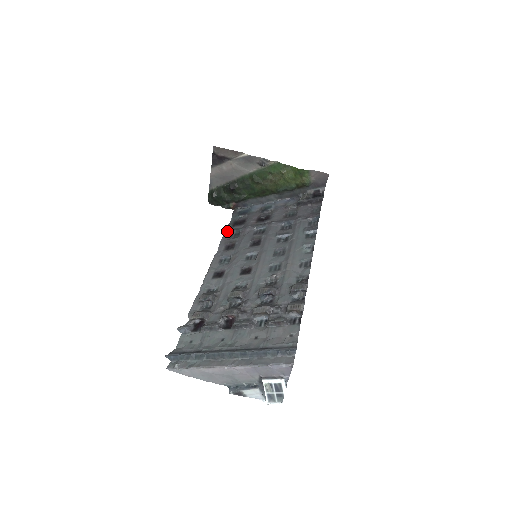
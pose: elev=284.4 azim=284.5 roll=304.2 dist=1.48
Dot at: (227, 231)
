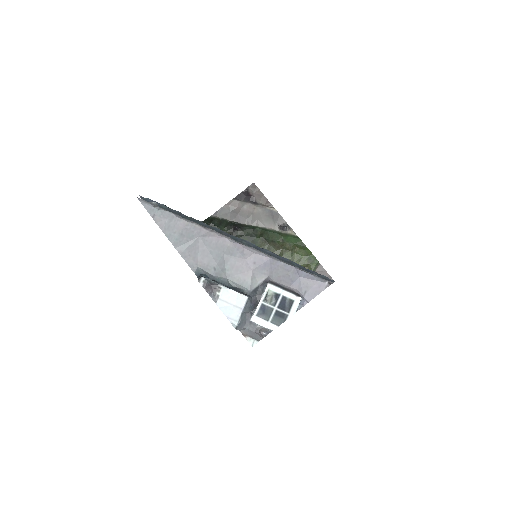
Dot at: occluded
